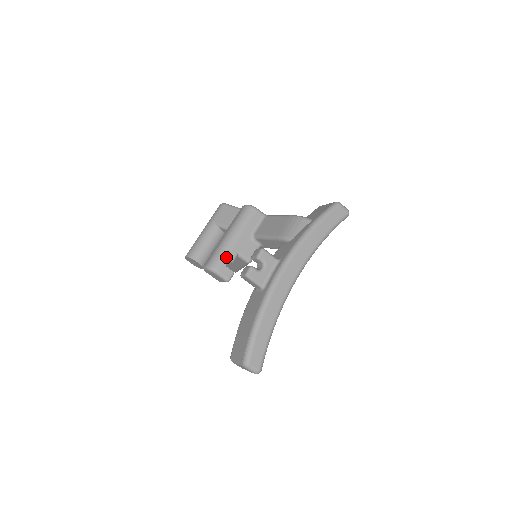
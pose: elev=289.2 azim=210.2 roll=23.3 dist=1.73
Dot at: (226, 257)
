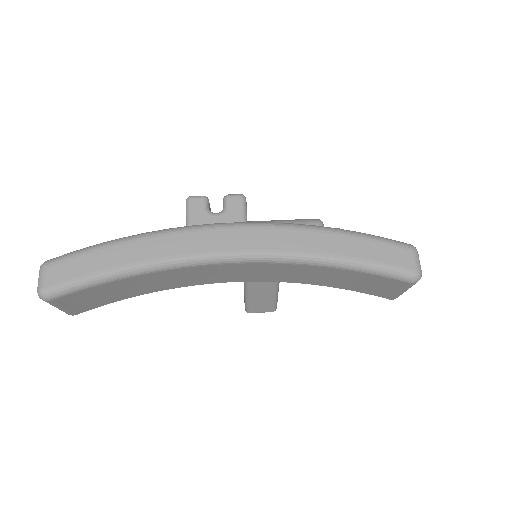
Dot at: occluded
